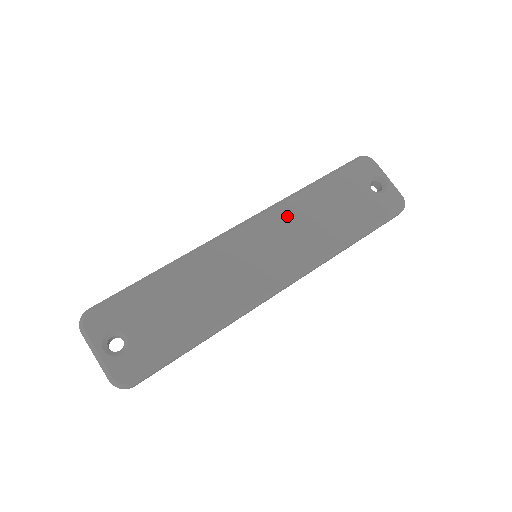
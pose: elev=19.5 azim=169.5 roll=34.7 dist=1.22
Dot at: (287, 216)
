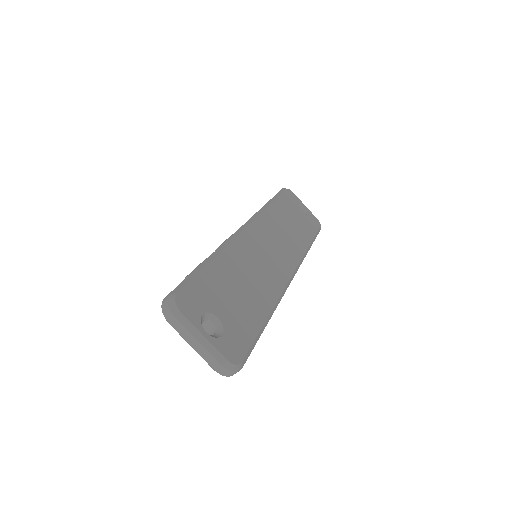
Dot at: (270, 222)
